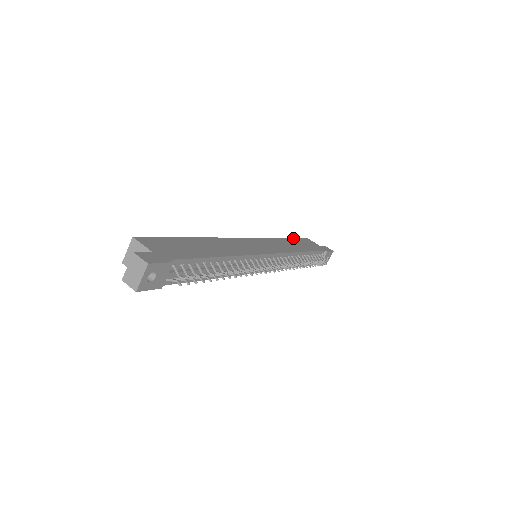
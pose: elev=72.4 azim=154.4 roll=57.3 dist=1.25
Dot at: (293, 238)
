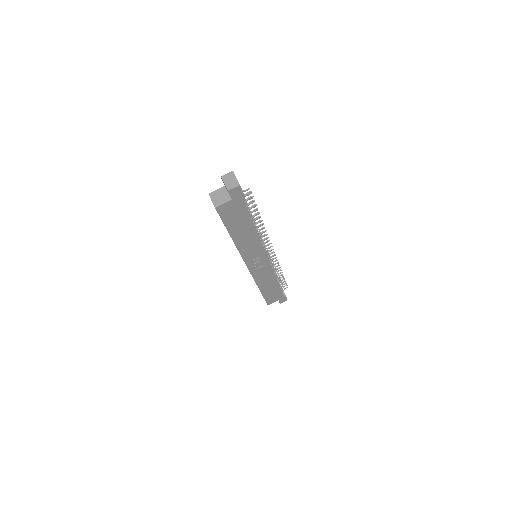
Dot at: occluded
